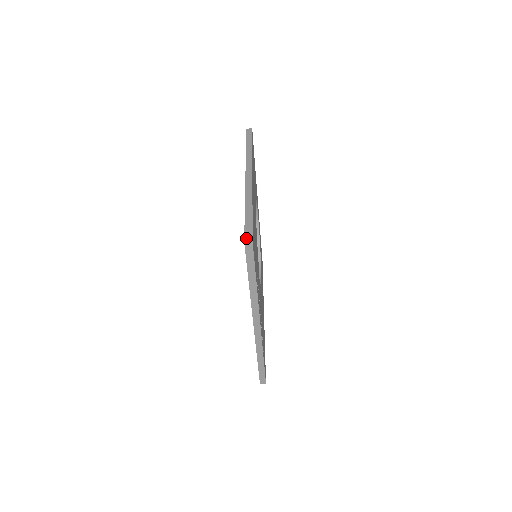
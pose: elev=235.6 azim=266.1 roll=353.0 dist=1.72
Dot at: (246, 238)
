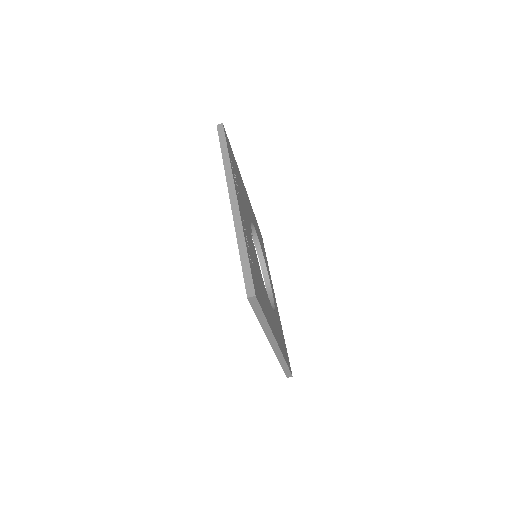
Dot at: occluded
